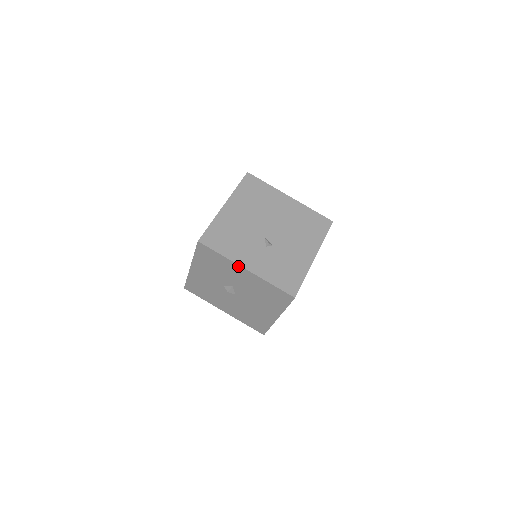
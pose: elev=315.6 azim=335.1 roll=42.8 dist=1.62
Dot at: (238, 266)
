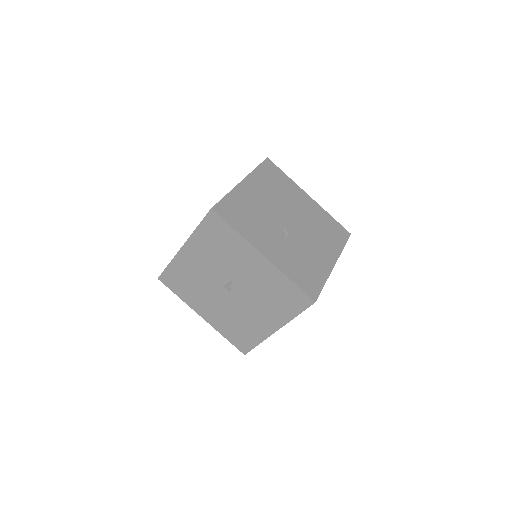
Dot at: (254, 250)
